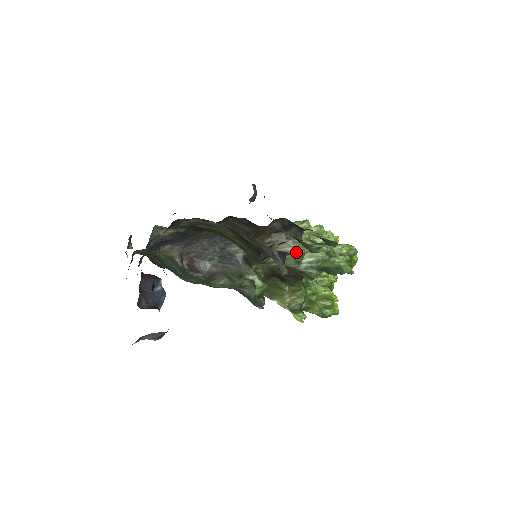
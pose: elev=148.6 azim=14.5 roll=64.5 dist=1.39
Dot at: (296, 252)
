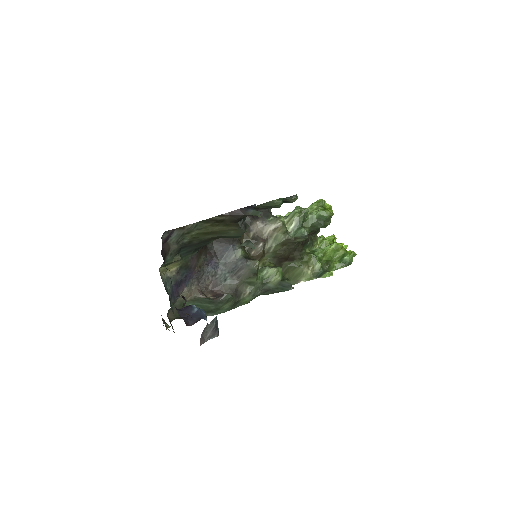
Dot at: (277, 226)
